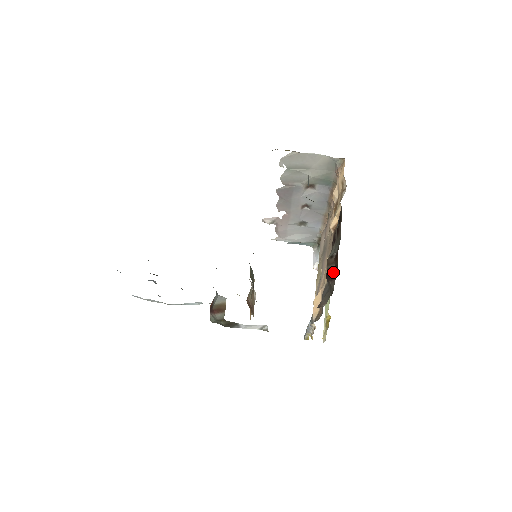
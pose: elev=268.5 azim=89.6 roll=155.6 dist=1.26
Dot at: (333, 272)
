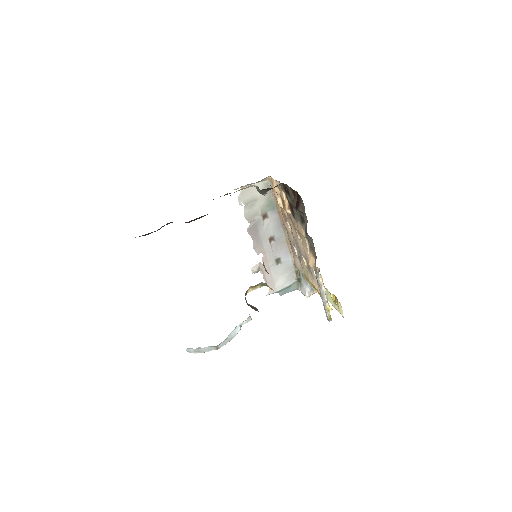
Dot at: (297, 199)
